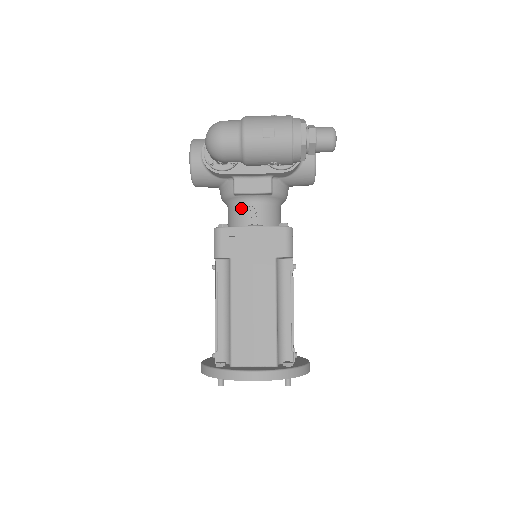
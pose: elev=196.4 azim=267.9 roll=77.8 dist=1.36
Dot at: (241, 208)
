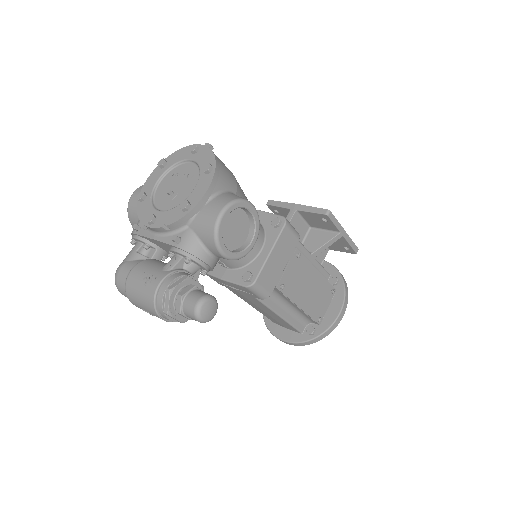
Dot at: occluded
